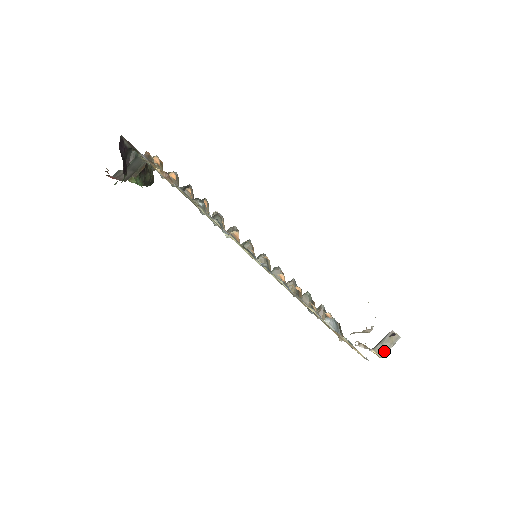
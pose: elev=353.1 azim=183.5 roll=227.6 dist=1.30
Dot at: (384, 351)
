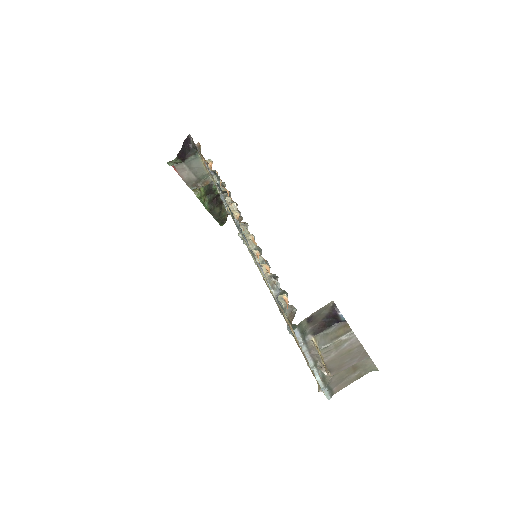
Dot at: (326, 342)
